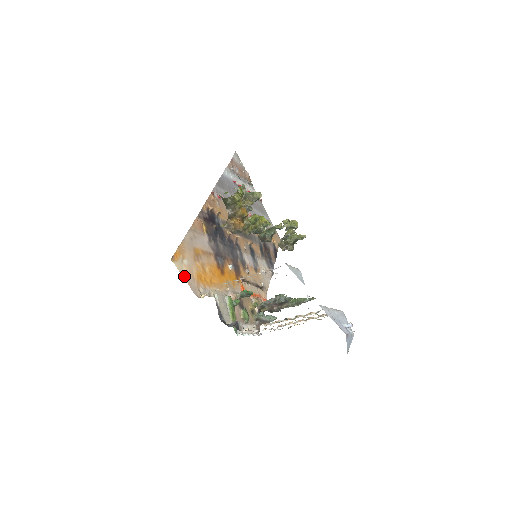
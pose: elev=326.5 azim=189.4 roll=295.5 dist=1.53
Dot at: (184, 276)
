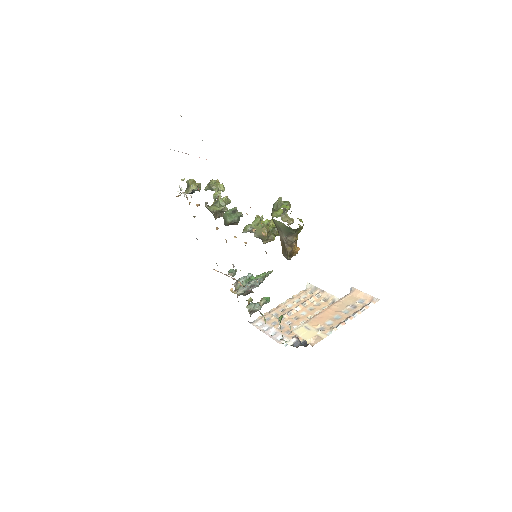
Dot at: occluded
